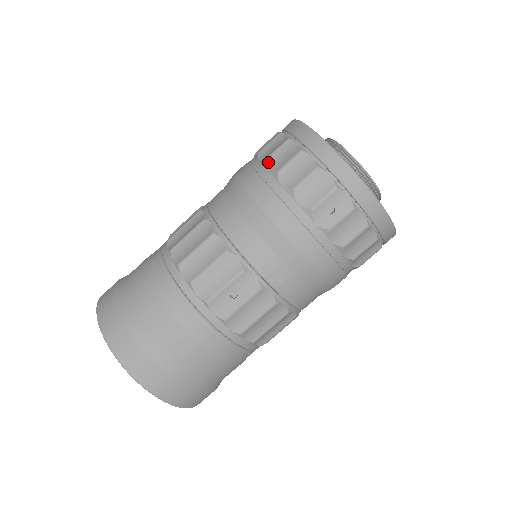
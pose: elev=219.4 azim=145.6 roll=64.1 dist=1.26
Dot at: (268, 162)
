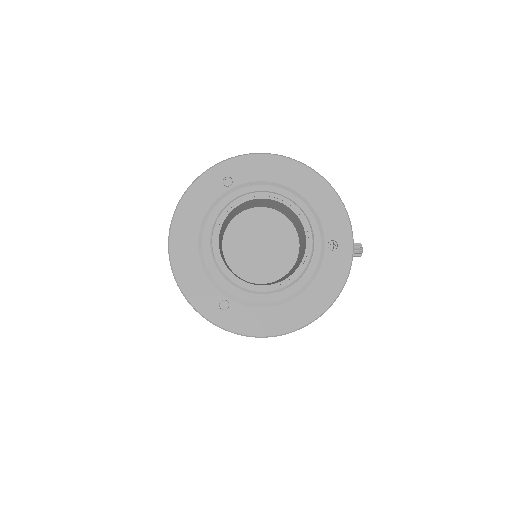
Dot at: occluded
